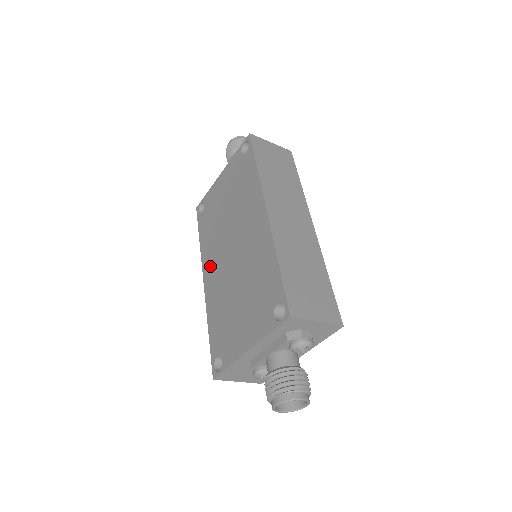
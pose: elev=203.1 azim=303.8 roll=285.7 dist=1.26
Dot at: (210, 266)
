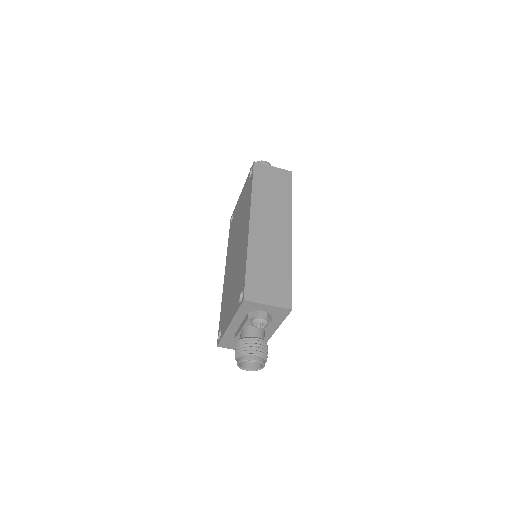
Dot at: (228, 263)
